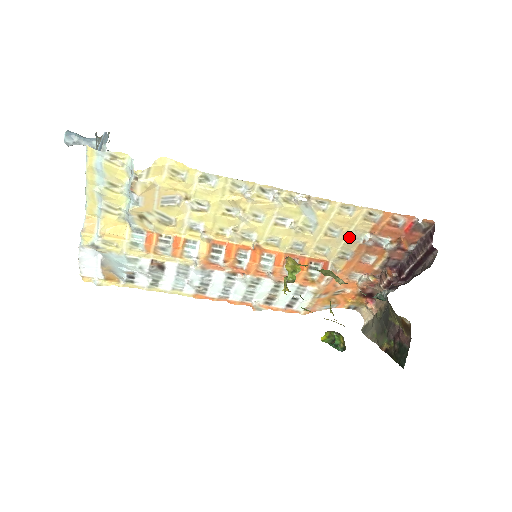
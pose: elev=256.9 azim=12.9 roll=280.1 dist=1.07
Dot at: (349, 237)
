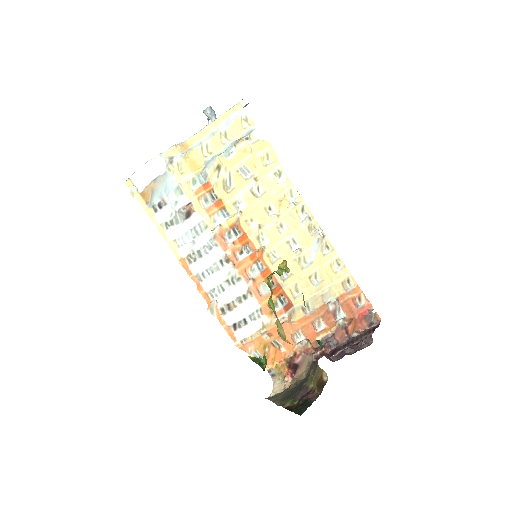
Dot at: (322, 292)
